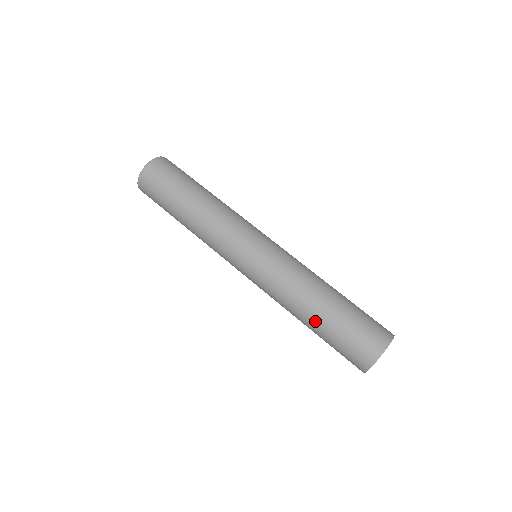
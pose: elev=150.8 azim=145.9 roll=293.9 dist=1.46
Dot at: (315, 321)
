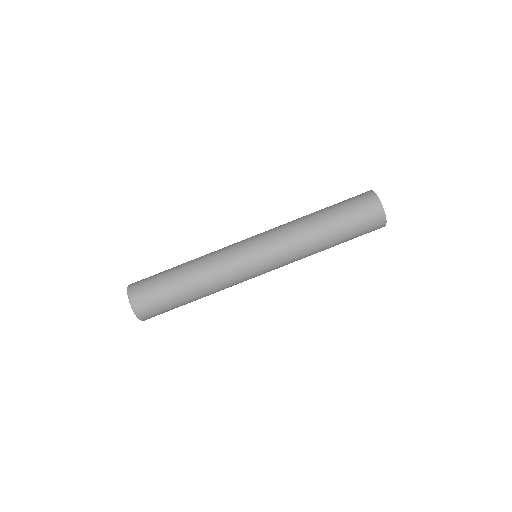
Dot at: (326, 219)
